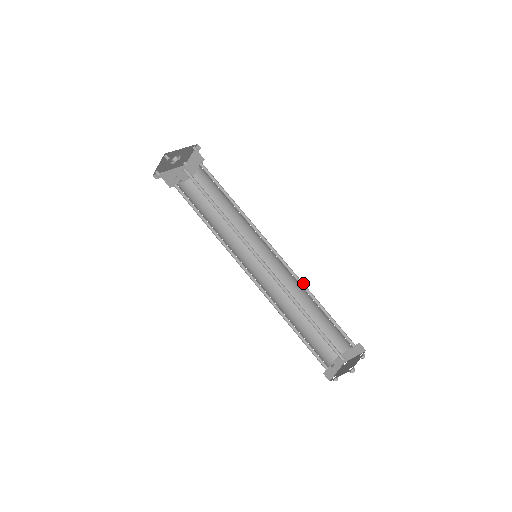
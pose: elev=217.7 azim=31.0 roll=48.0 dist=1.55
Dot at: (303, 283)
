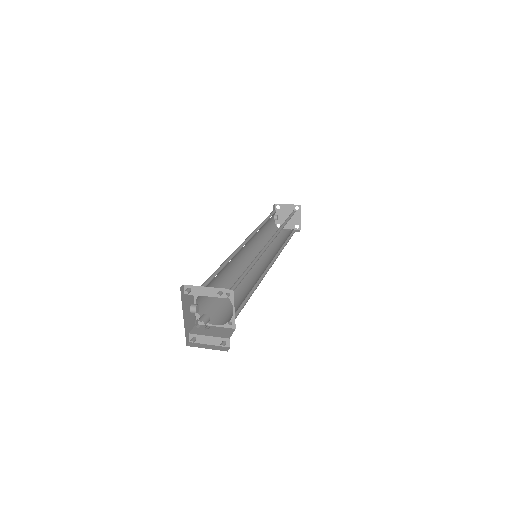
Dot at: occluded
